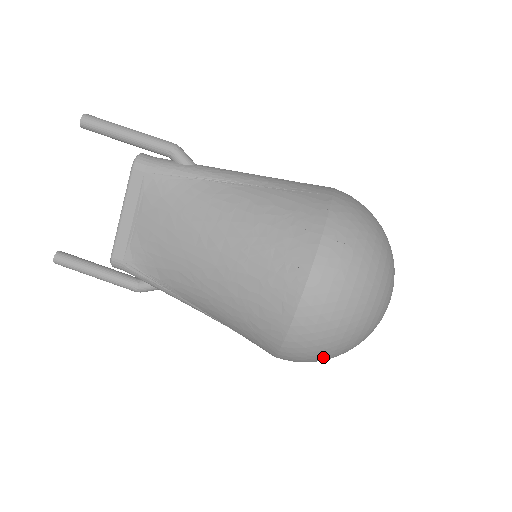
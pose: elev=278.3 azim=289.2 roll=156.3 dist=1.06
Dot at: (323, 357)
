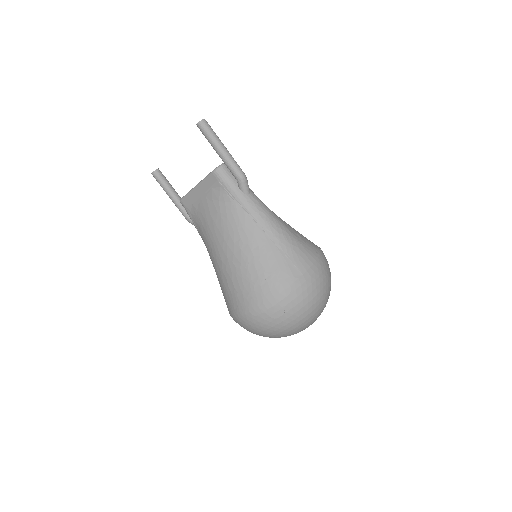
Dot at: occluded
